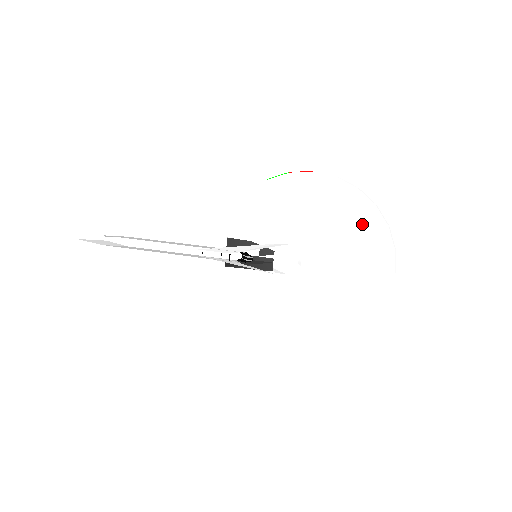
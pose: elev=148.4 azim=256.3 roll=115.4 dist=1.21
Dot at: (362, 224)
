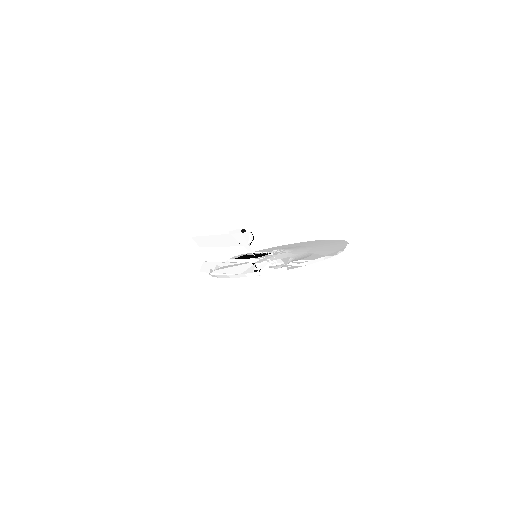
Dot at: (331, 246)
